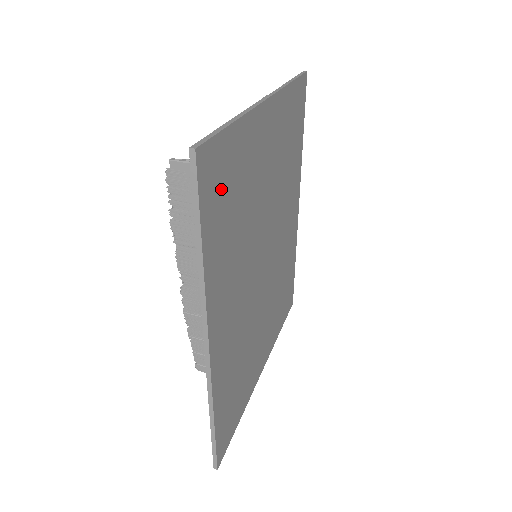
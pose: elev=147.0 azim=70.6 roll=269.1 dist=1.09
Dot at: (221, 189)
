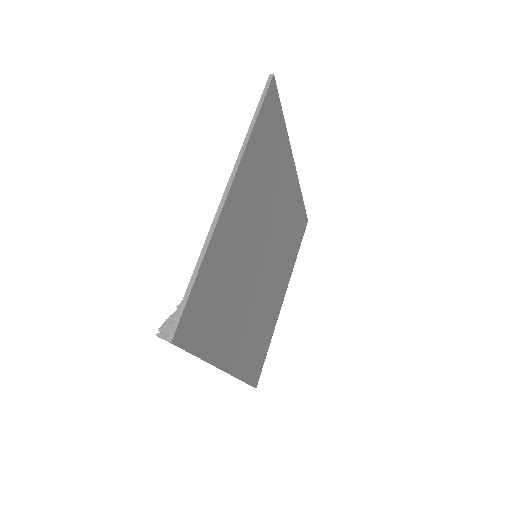
Dot at: (202, 314)
